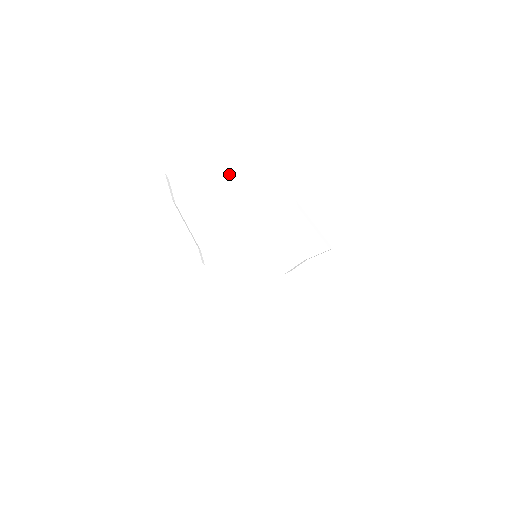
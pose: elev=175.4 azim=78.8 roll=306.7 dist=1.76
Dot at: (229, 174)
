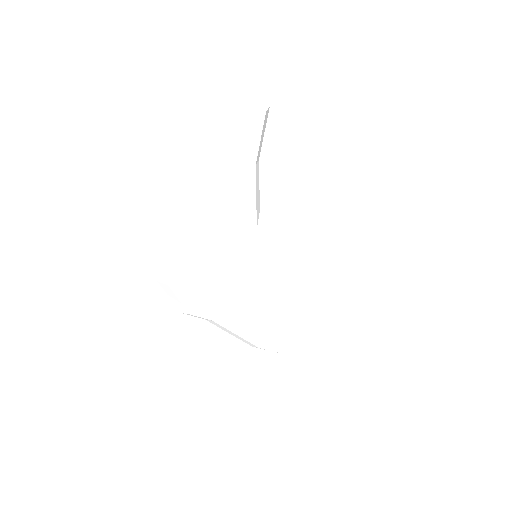
Dot at: (264, 108)
